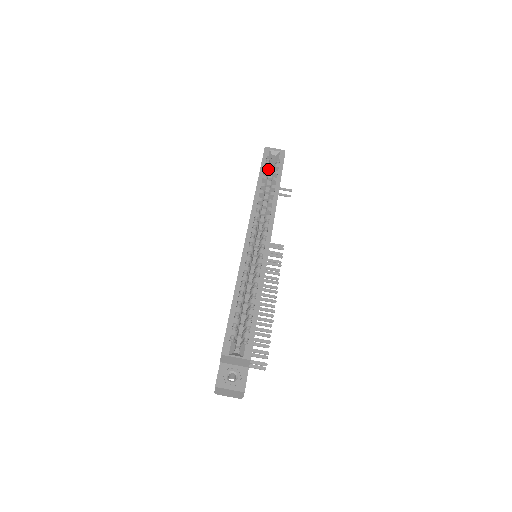
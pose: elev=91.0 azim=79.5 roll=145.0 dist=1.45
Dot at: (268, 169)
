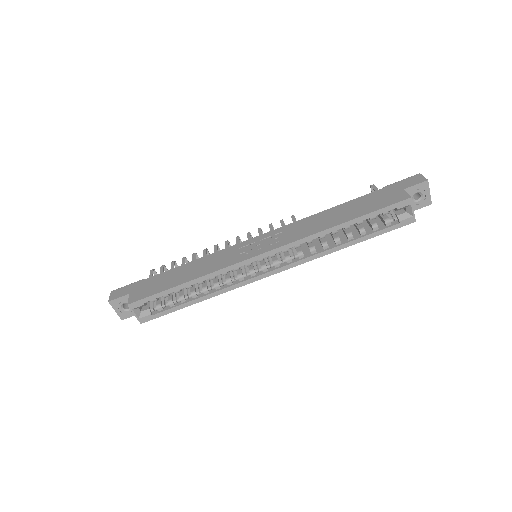
Dot at: occluded
